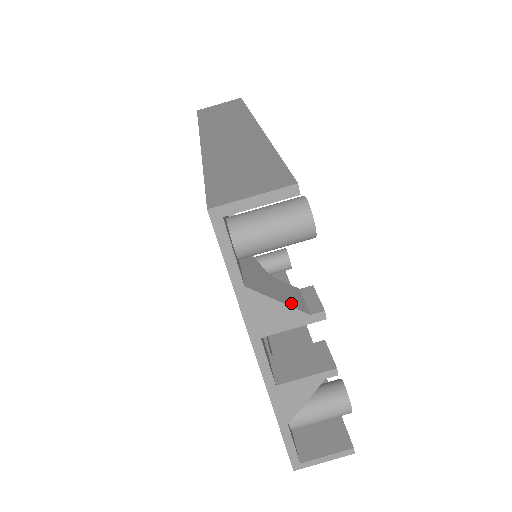
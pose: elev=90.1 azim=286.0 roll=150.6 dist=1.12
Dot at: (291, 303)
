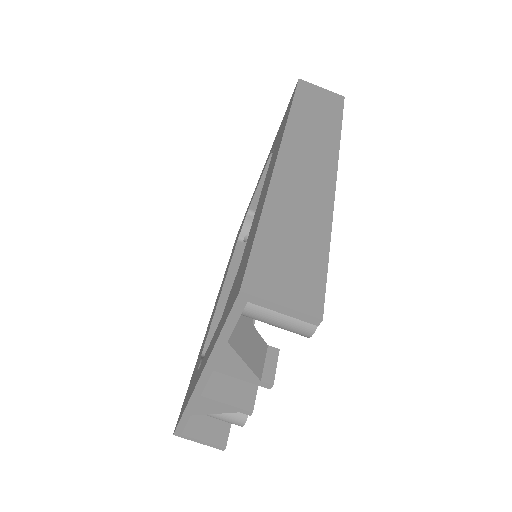
Dot at: (253, 365)
